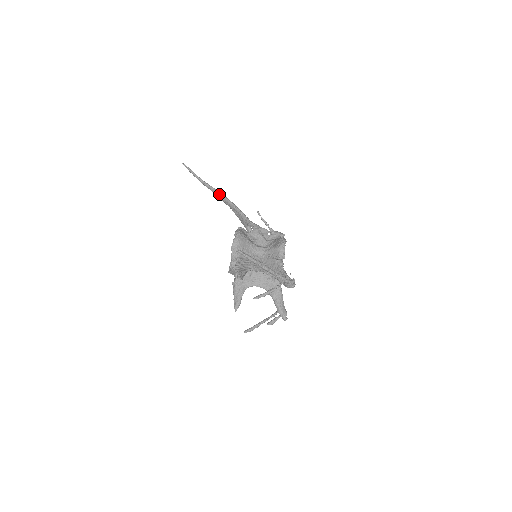
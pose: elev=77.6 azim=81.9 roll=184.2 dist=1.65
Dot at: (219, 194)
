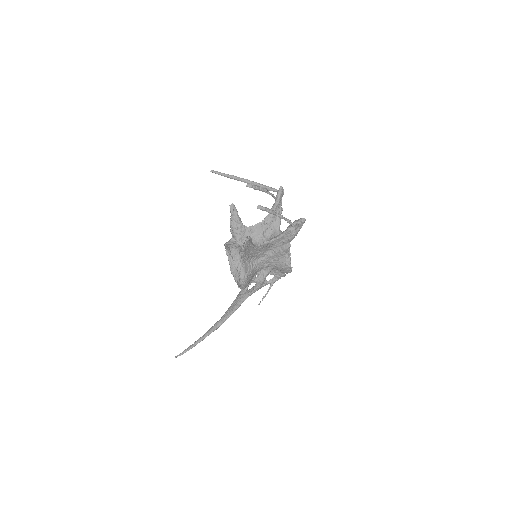
Dot at: (215, 323)
